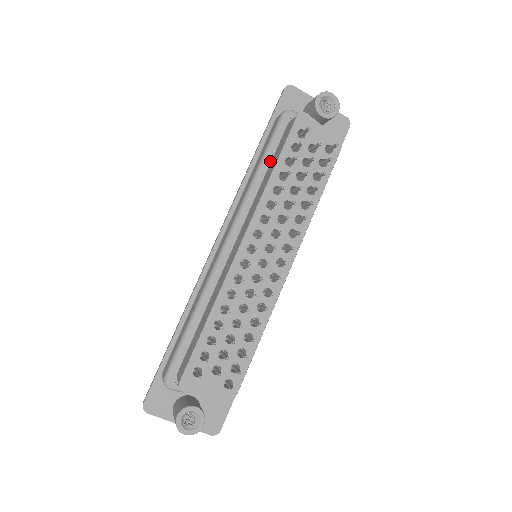
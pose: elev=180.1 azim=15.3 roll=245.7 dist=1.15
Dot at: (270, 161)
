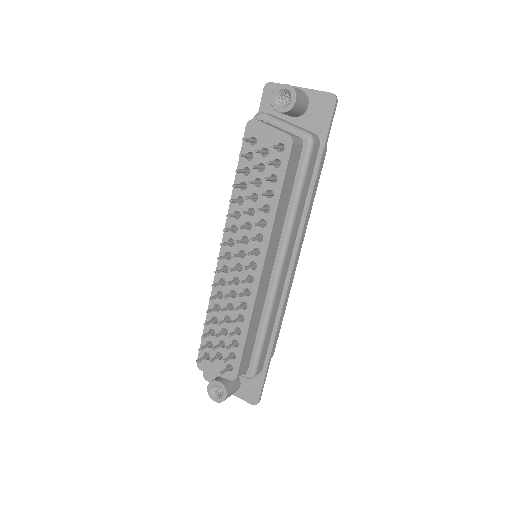
Dot at: occluded
